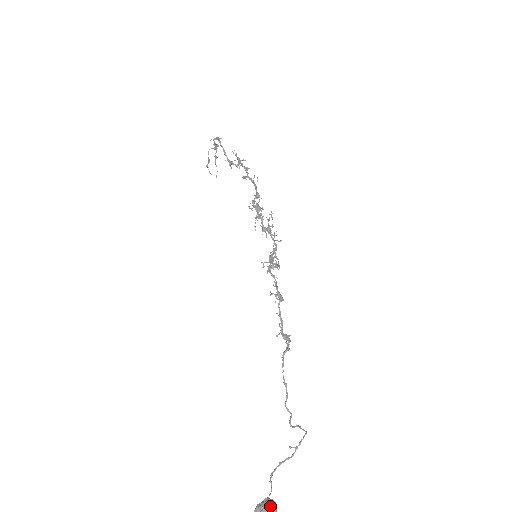
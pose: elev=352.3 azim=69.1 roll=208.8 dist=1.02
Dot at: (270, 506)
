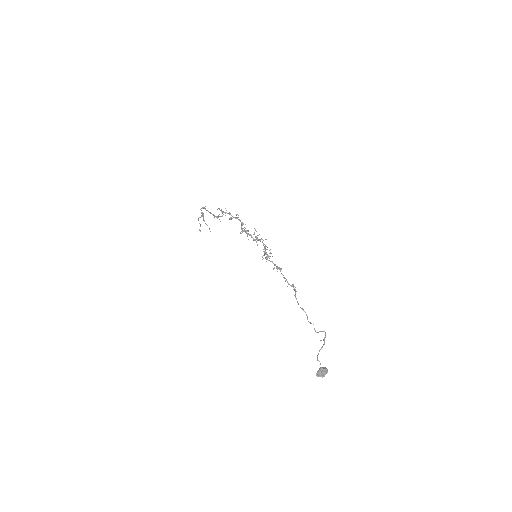
Dot at: (323, 369)
